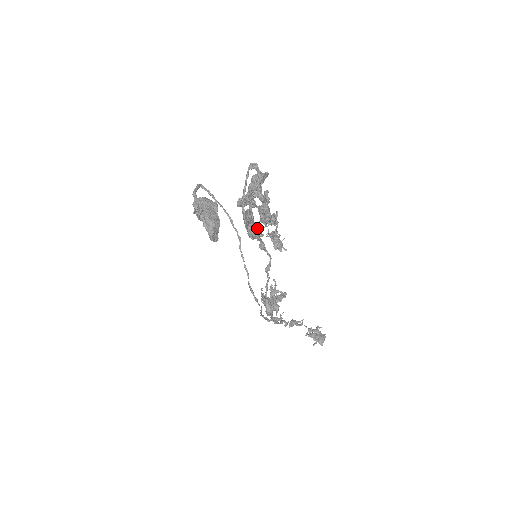
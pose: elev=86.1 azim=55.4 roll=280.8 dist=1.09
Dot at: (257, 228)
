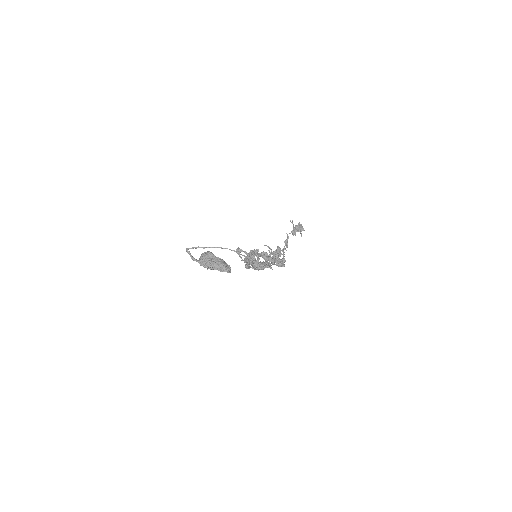
Dot at: occluded
